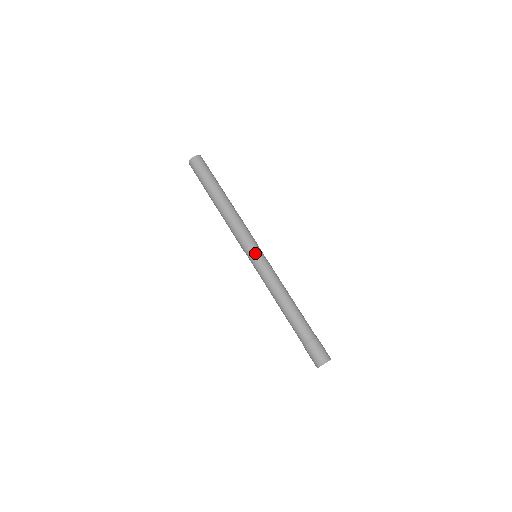
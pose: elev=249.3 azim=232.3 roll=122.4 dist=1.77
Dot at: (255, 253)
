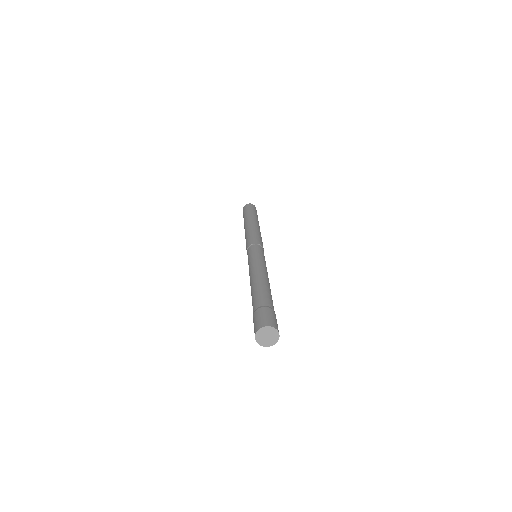
Dot at: (257, 248)
